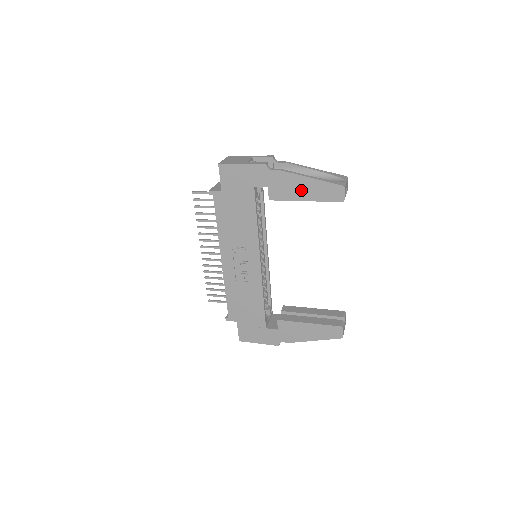
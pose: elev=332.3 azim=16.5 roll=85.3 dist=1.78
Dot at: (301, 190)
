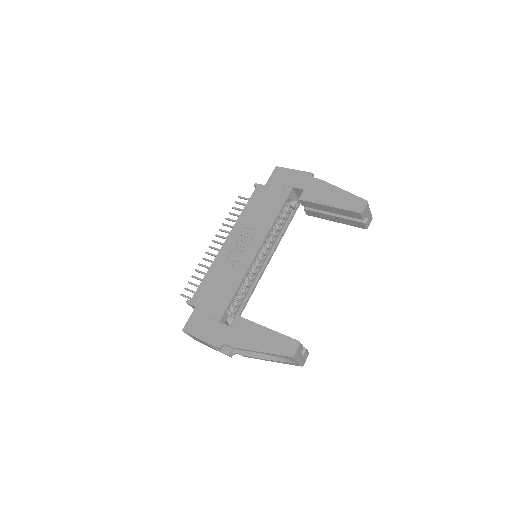
Dot at: (330, 197)
